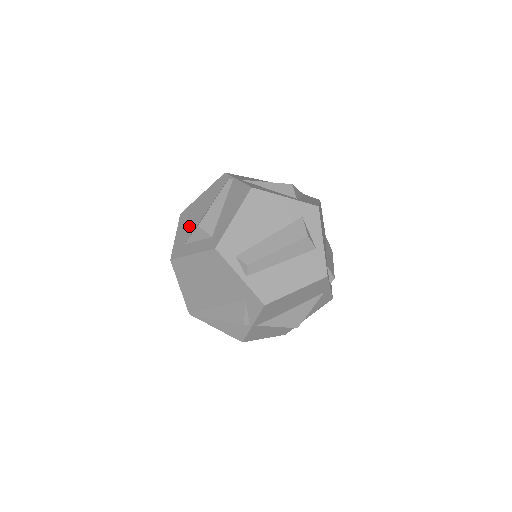
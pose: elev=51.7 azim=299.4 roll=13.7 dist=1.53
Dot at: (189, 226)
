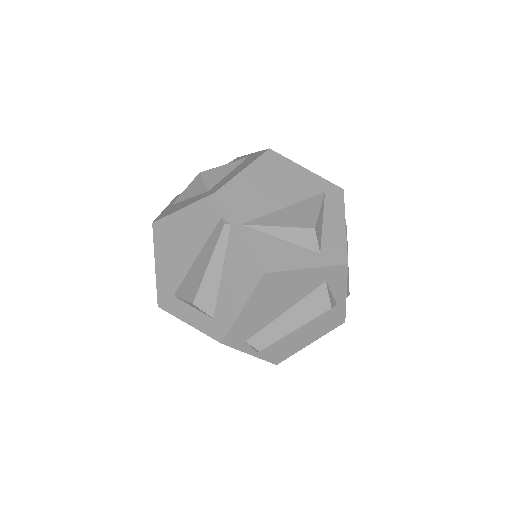
Dot at: (173, 265)
